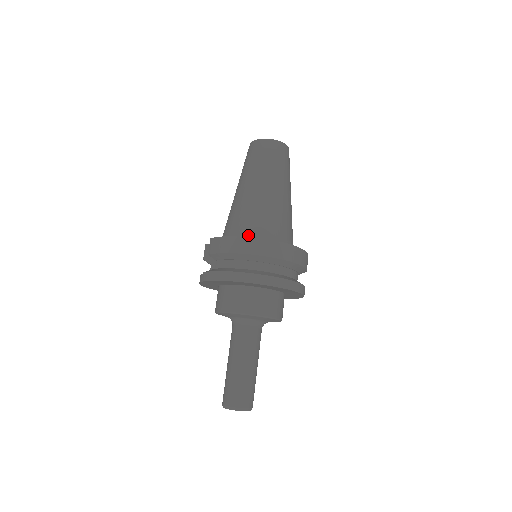
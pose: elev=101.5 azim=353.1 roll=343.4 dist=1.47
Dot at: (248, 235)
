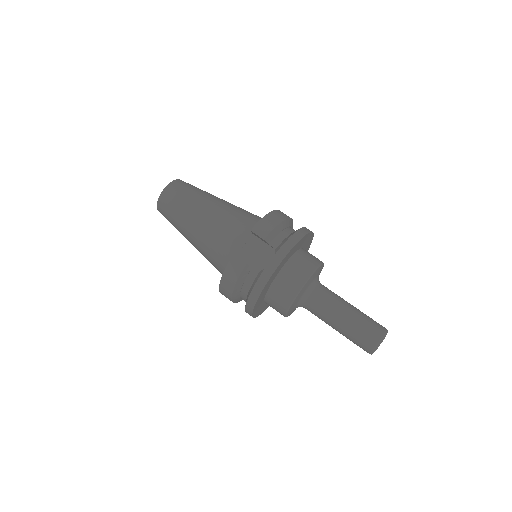
Dot at: occluded
